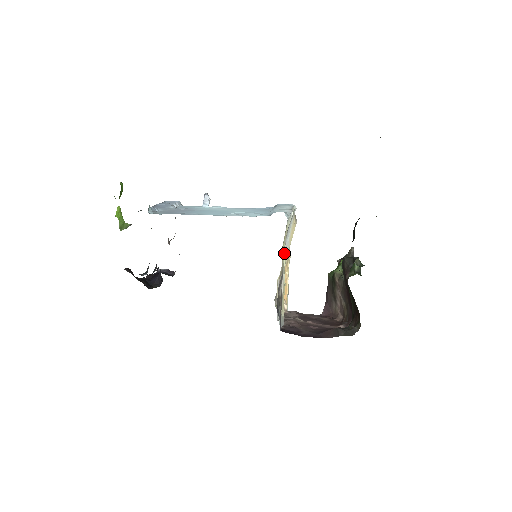
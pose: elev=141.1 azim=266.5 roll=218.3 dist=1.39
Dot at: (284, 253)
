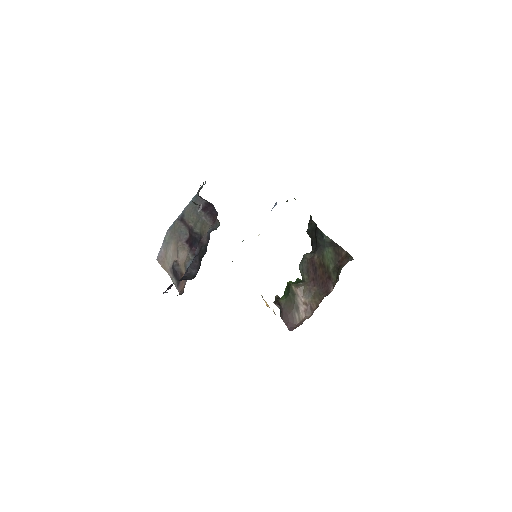
Dot at: occluded
